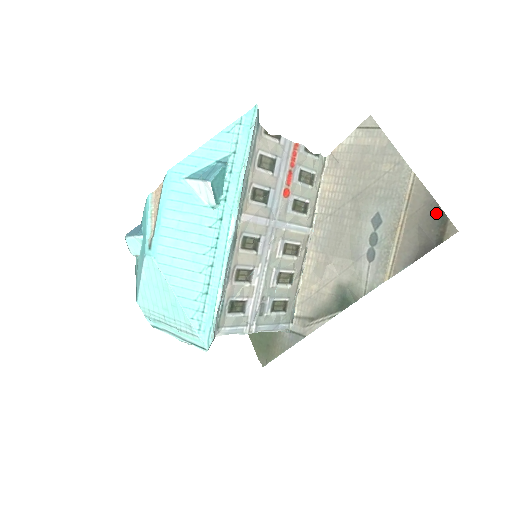
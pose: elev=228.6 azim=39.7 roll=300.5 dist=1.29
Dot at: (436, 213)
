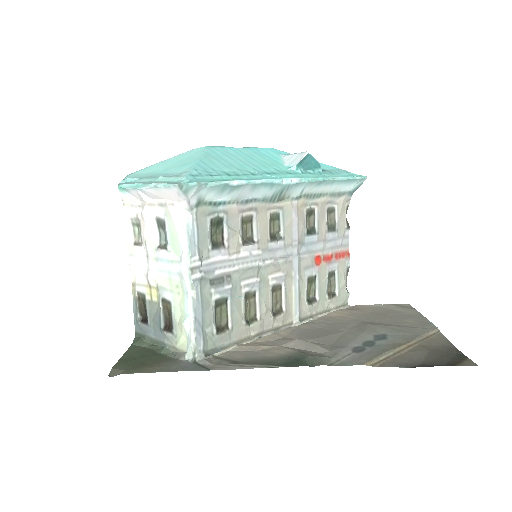
Dot at: (454, 353)
